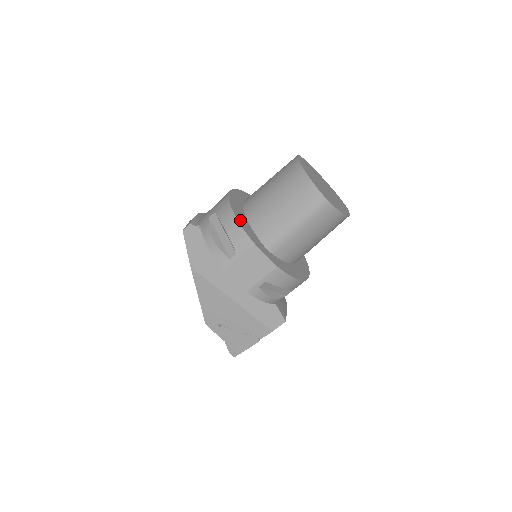
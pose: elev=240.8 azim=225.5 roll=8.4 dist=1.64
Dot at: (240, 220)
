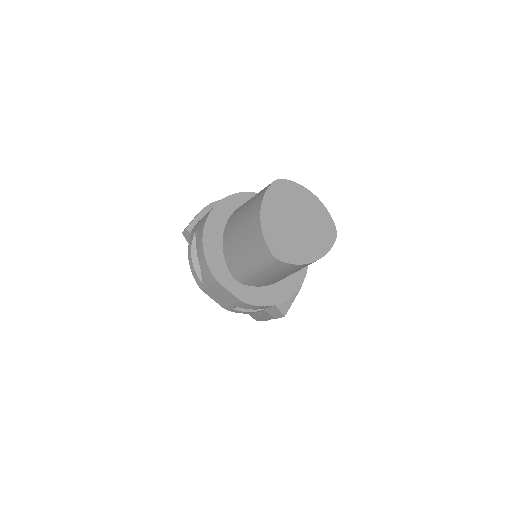
Dot at: (209, 251)
